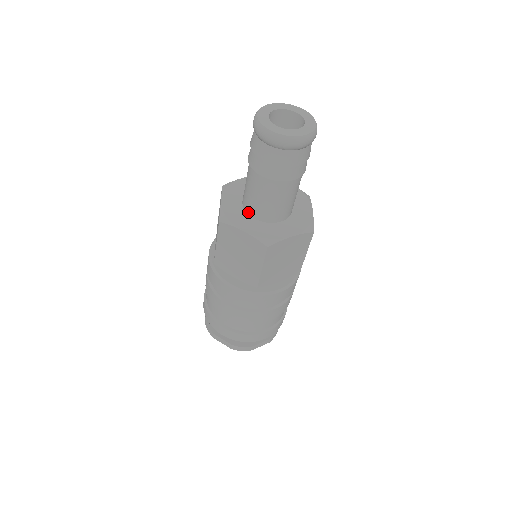
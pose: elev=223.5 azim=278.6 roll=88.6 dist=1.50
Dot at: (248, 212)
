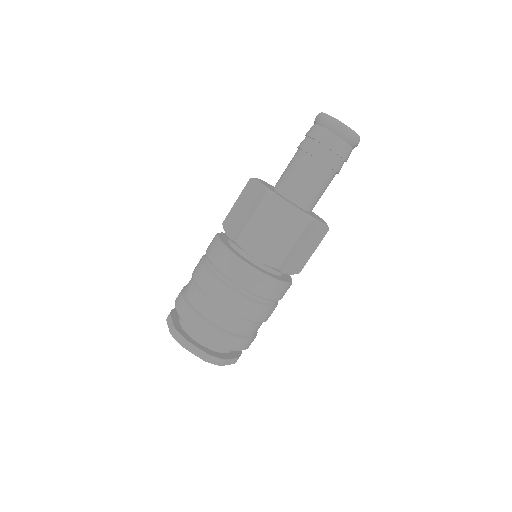
Dot at: (285, 195)
